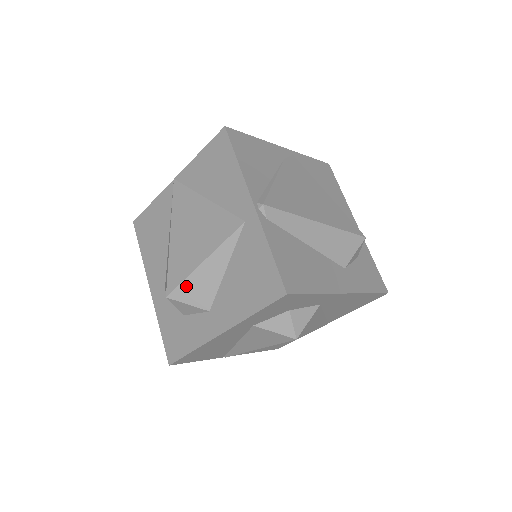
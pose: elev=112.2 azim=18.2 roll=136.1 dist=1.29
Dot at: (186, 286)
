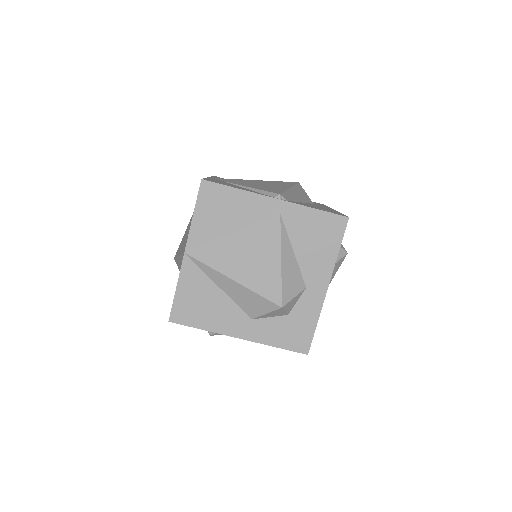
Dot at: (285, 287)
